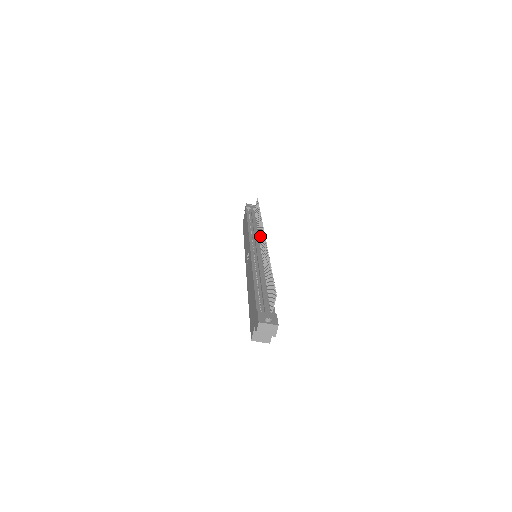
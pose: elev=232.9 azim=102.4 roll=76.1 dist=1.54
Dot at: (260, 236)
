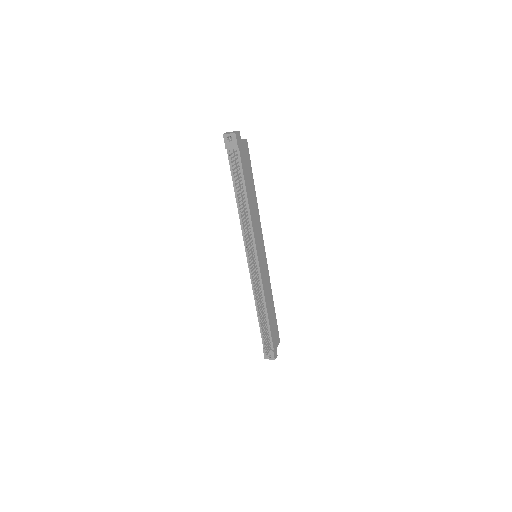
Dot at: (250, 246)
